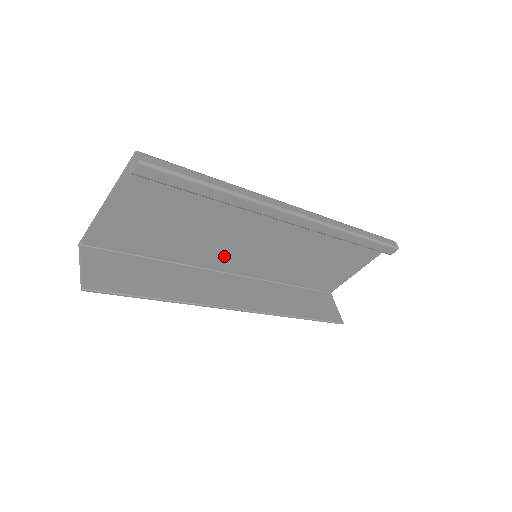
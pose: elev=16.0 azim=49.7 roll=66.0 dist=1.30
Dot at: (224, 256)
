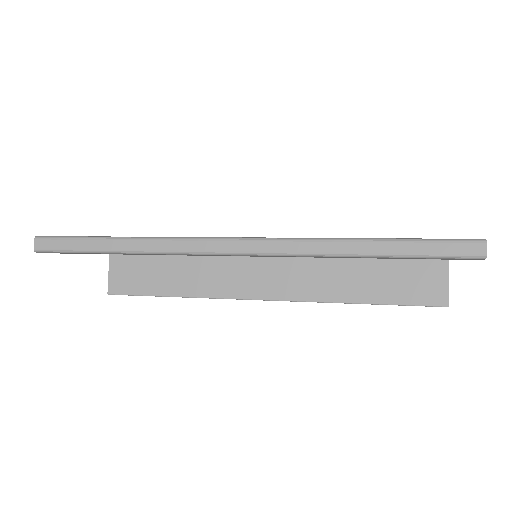
Dot at: occluded
